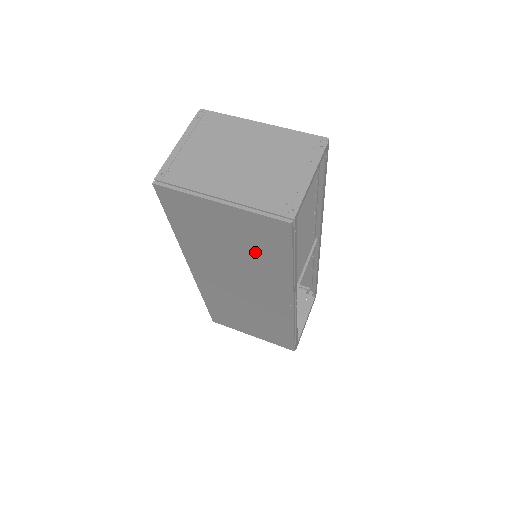
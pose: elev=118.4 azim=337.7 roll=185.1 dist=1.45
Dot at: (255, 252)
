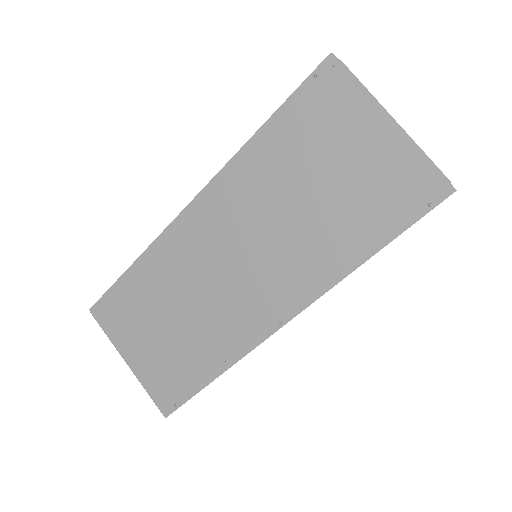
Dot at: (343, 212)
